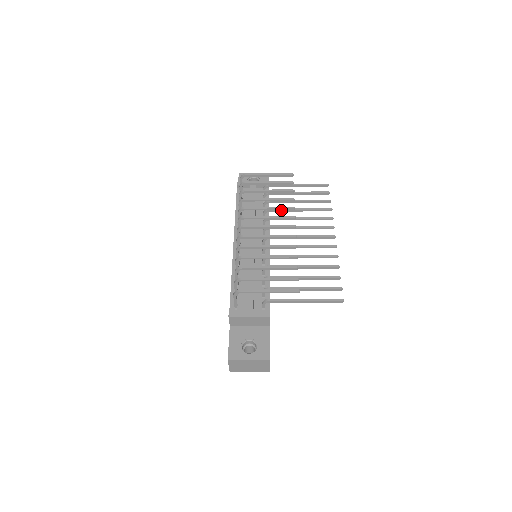
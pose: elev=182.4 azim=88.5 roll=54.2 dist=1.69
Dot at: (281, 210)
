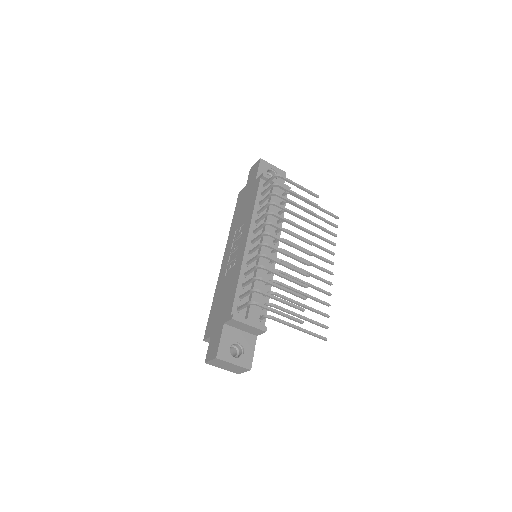
Dot at: occluded
